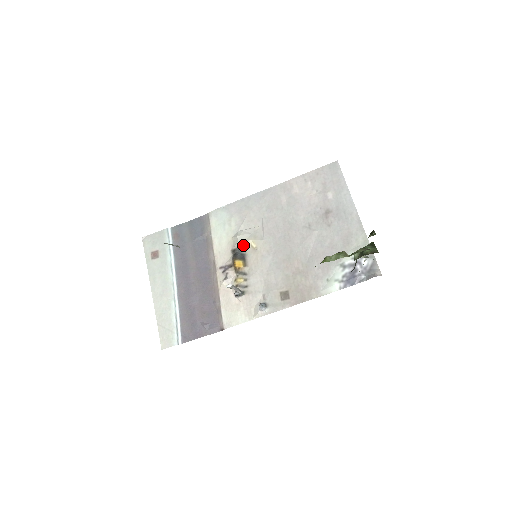
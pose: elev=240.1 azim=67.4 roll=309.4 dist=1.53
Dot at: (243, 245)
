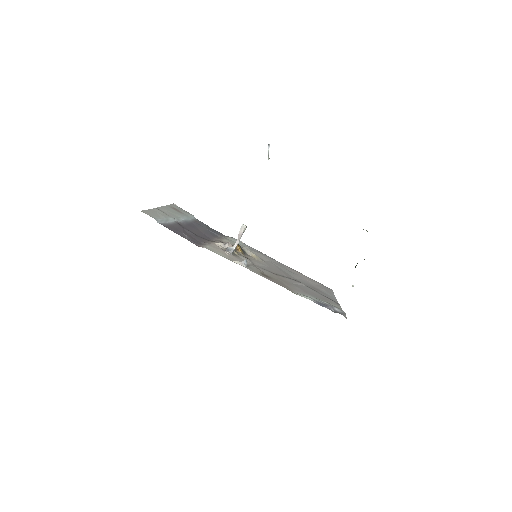
Dot at: (247, 251)
